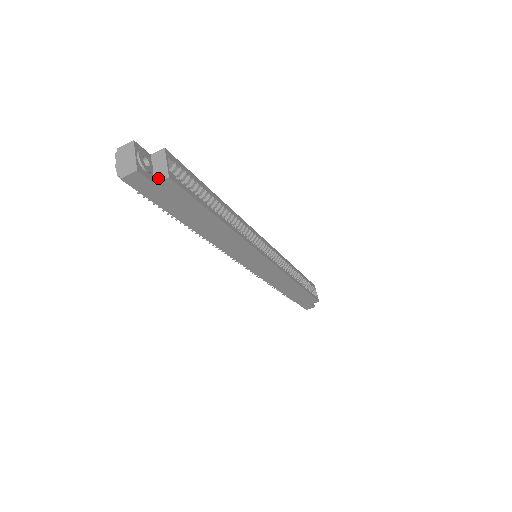
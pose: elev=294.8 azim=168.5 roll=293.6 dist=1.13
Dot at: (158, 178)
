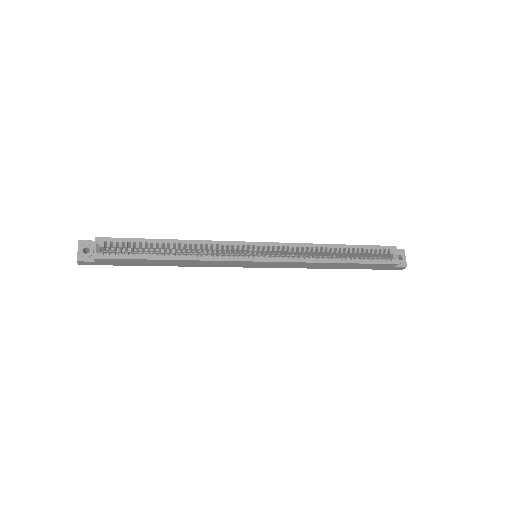
Dot at: (94, 258)
